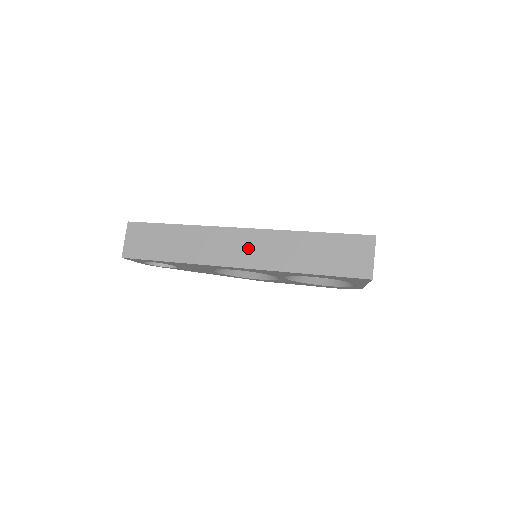
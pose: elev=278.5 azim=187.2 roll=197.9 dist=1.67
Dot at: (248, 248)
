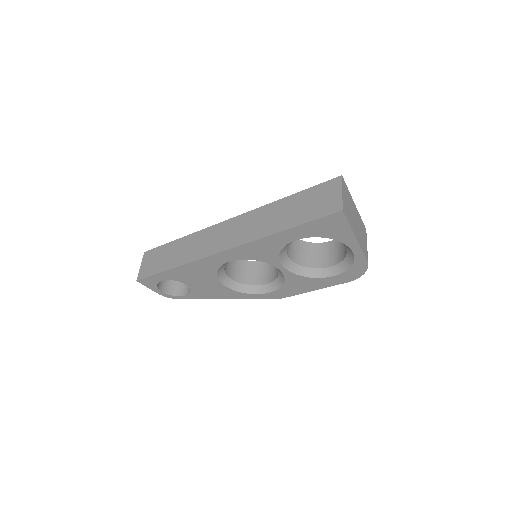
Dot at: (234, 231)
